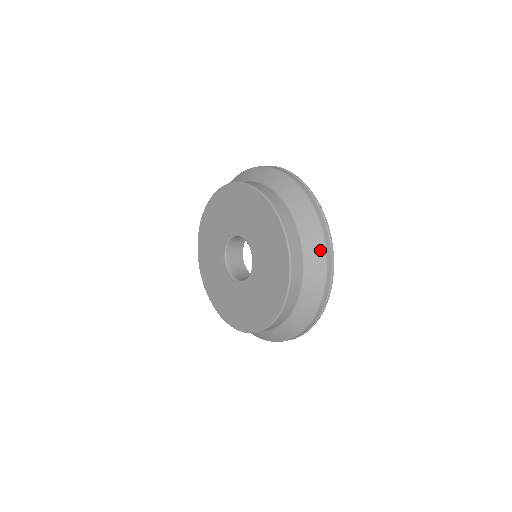
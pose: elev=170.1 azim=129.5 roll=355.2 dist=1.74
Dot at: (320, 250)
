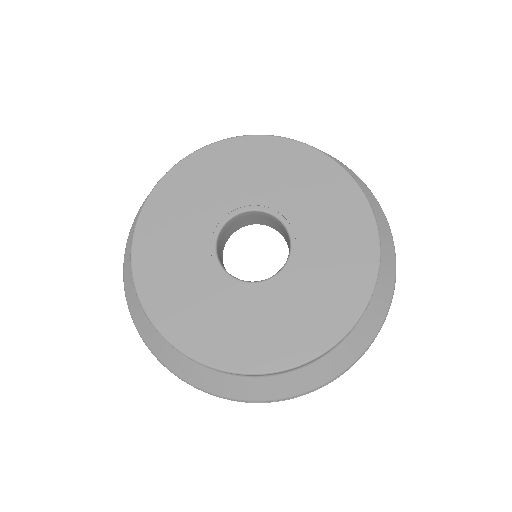
Dot at: (386, 303)
